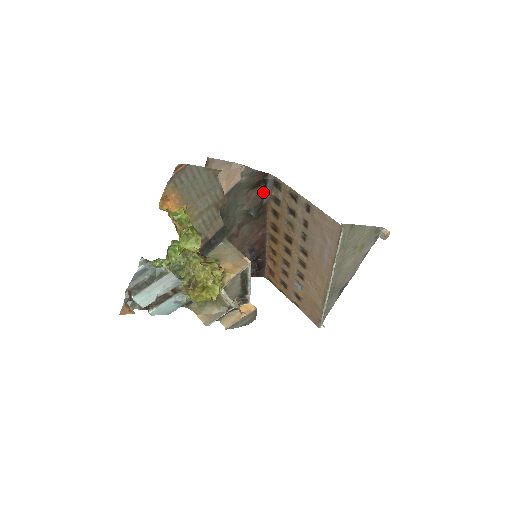
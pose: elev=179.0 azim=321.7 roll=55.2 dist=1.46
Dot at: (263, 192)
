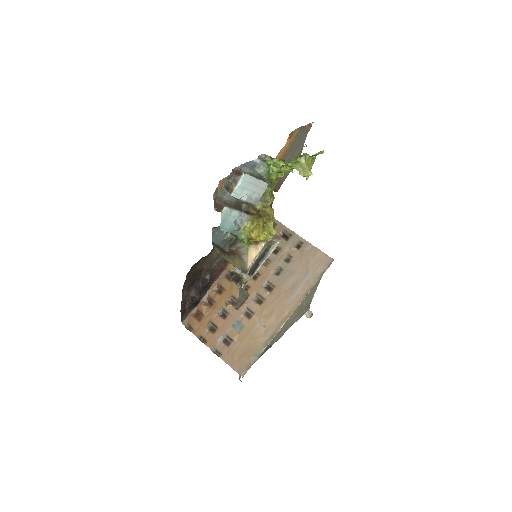
Dot at: occluded
